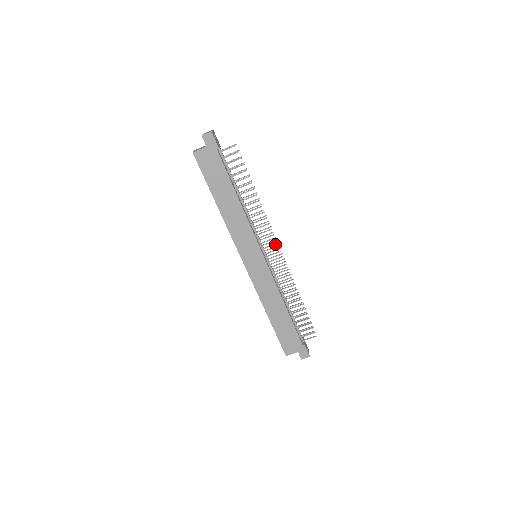
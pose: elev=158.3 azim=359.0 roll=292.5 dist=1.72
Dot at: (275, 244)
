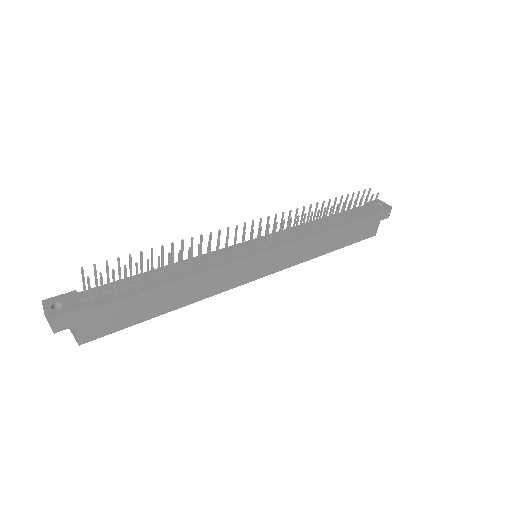
Dot at: (252, 226)
